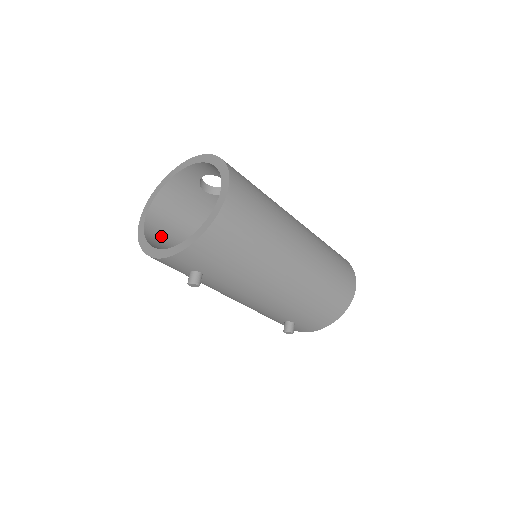
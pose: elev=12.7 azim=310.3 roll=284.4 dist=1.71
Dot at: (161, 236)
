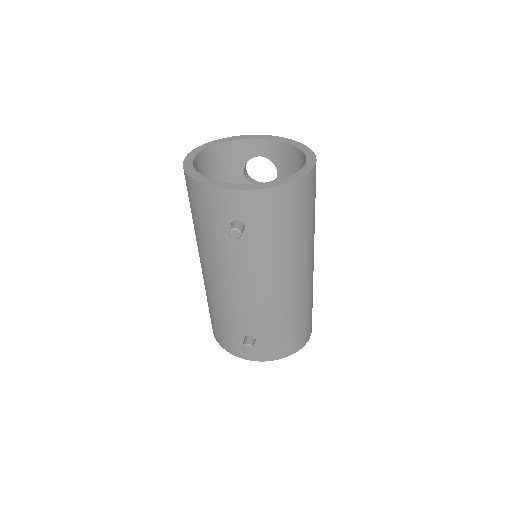
Dot at: occluded
